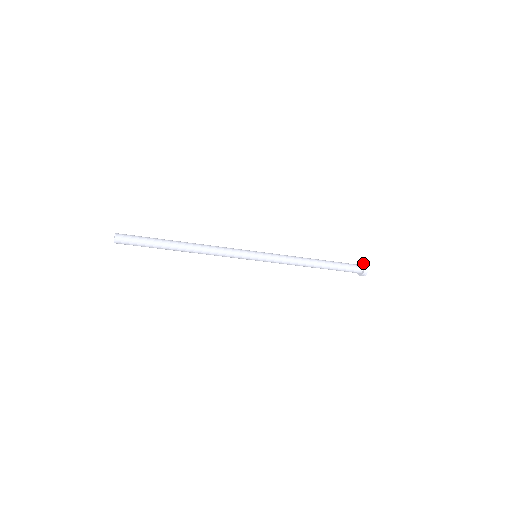
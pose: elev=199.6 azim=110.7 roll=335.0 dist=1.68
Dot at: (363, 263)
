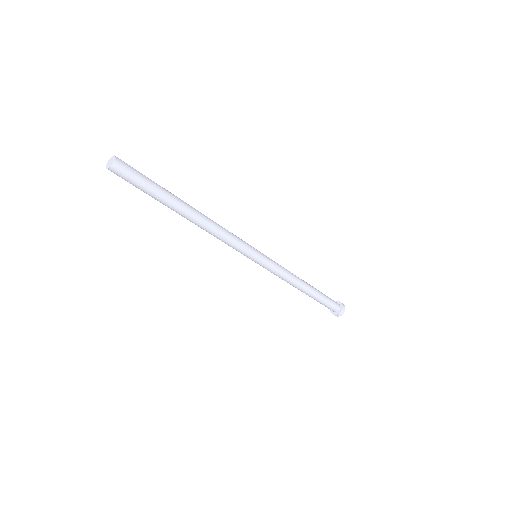
Dot at: occluded
